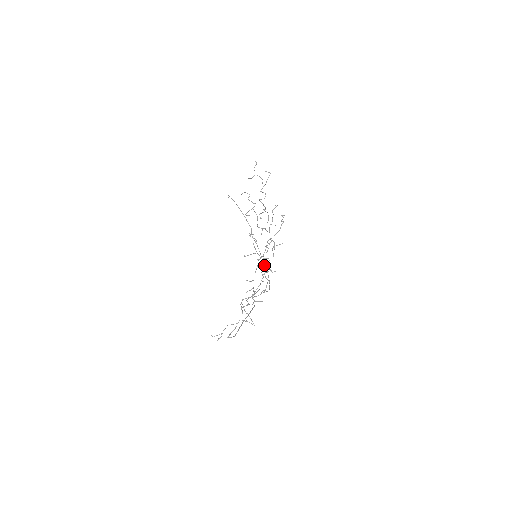
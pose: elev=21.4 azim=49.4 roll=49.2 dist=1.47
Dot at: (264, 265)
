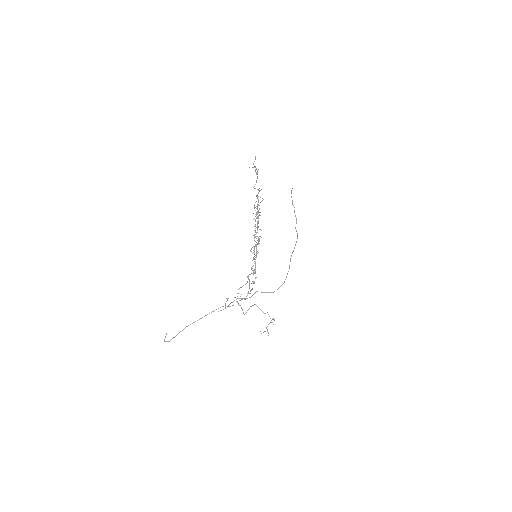
Dot at: (252, 266)
